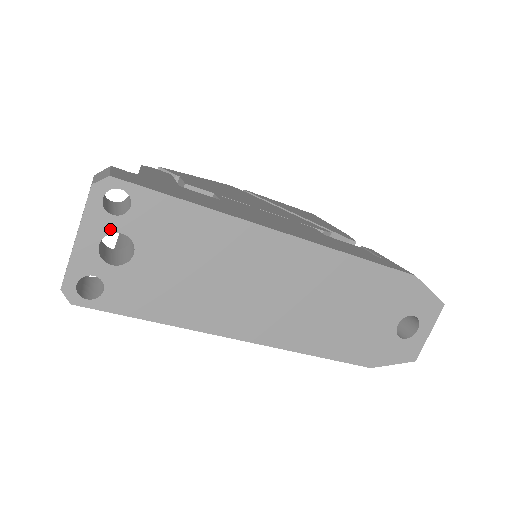
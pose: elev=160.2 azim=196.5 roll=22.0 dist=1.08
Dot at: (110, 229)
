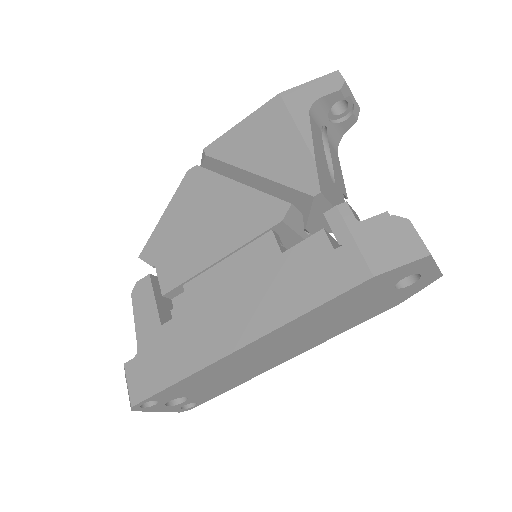
Dot at: (163, 404)
